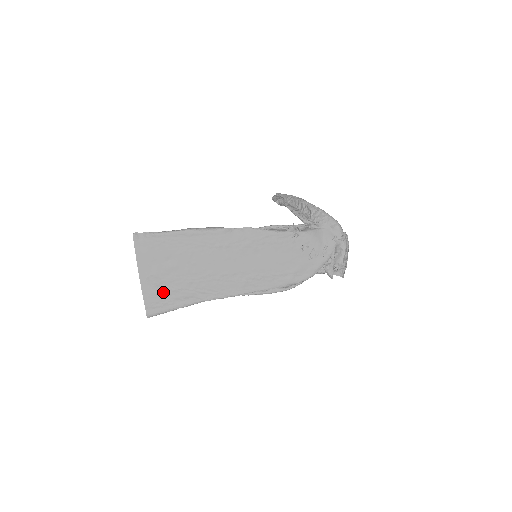
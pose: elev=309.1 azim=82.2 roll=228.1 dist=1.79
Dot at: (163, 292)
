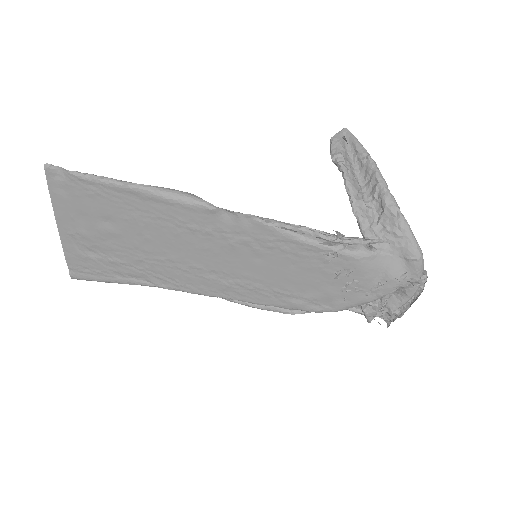
Dot at: (96, 258)
